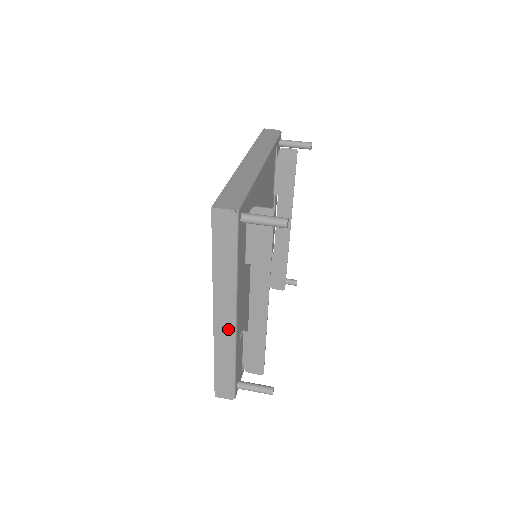
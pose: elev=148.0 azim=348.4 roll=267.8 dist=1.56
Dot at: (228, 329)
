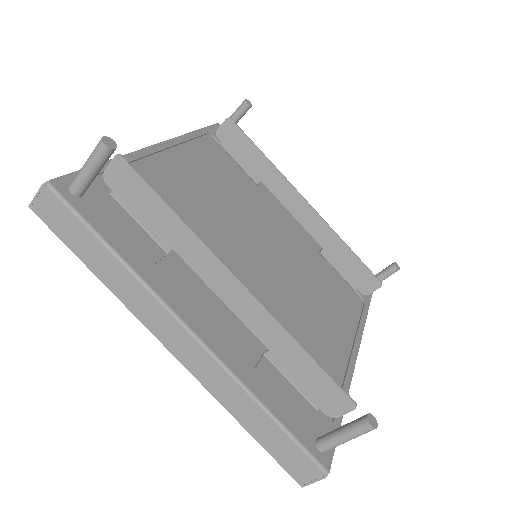
Dot at: (200, 357)
